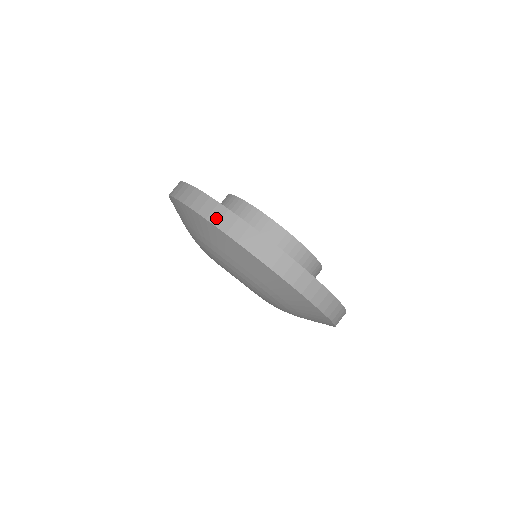
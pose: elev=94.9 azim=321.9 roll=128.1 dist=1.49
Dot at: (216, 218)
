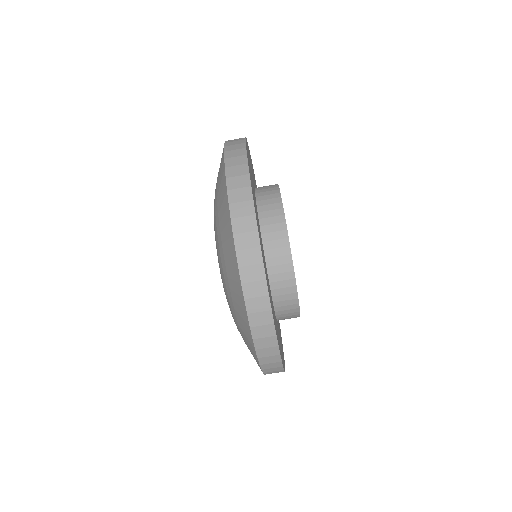
Dot at: (248, 276)
